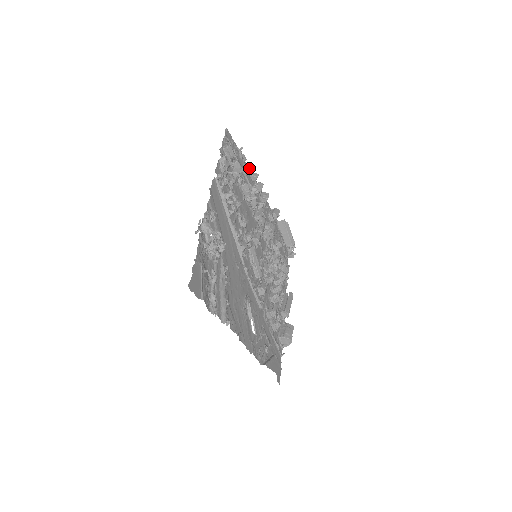
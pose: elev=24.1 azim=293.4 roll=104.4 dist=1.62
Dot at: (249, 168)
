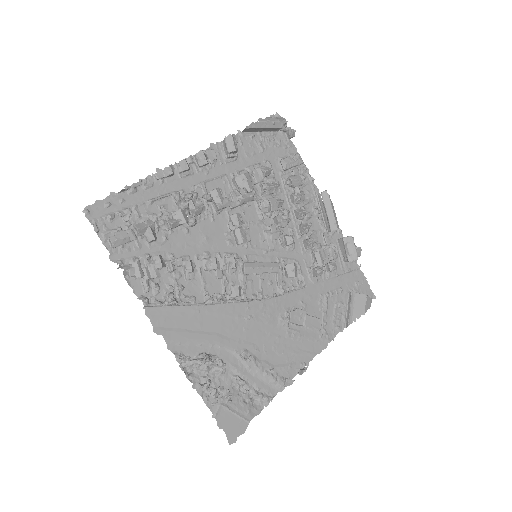
Dot at: (153, 174)
